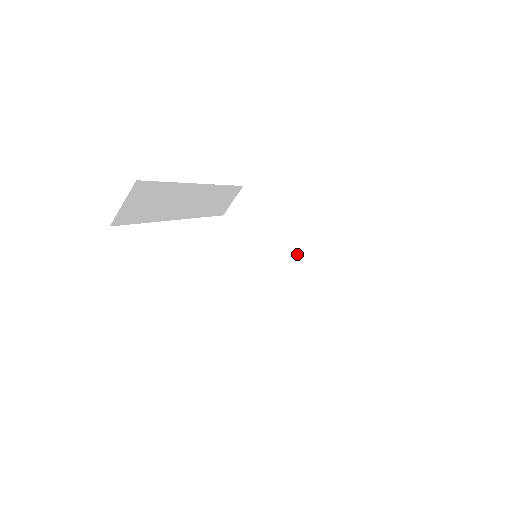
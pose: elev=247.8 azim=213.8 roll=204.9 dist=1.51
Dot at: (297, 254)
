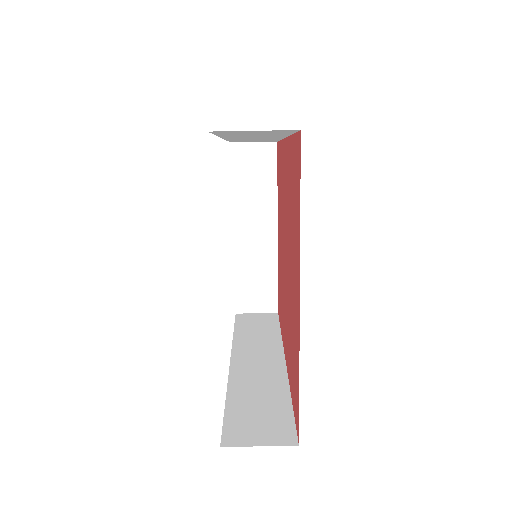
Dot at: (254, 247)
